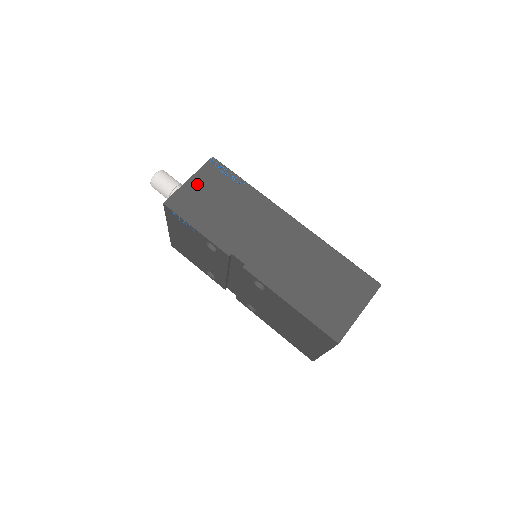
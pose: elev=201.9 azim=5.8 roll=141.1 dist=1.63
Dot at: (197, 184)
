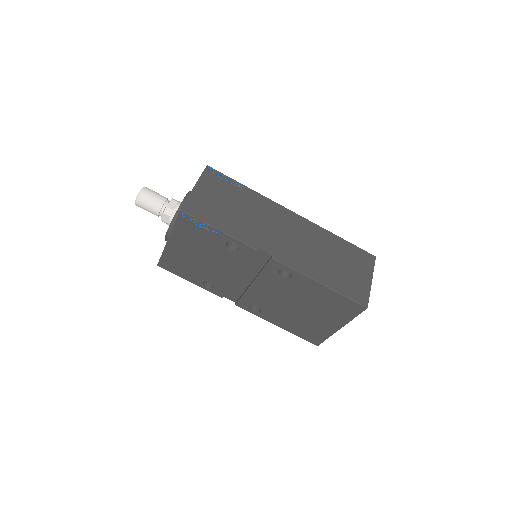
Dot at: (204, 190)
